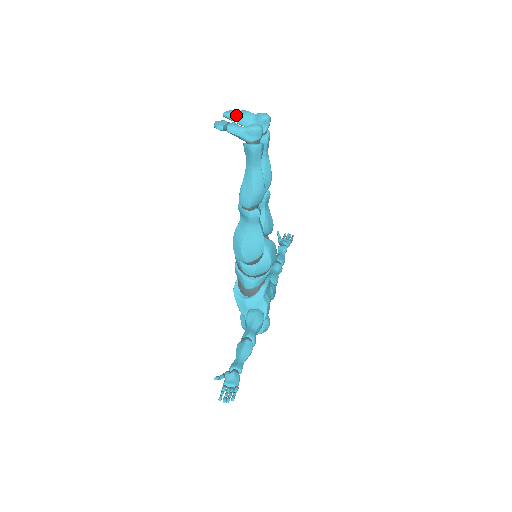
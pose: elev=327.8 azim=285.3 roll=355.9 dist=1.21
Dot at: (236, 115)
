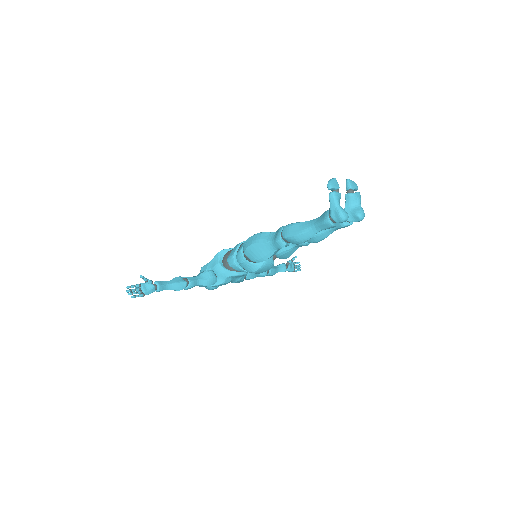
Dot at: (351, 191)
